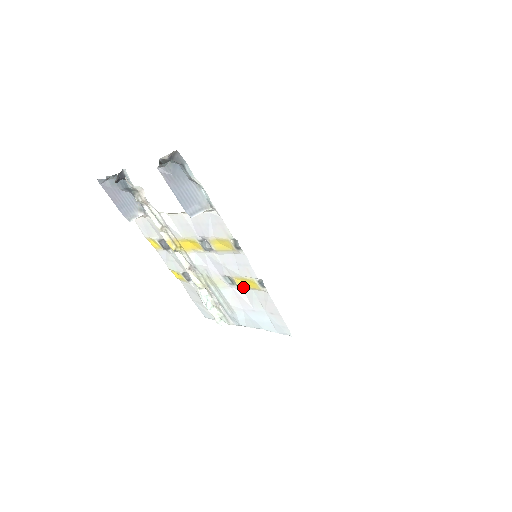
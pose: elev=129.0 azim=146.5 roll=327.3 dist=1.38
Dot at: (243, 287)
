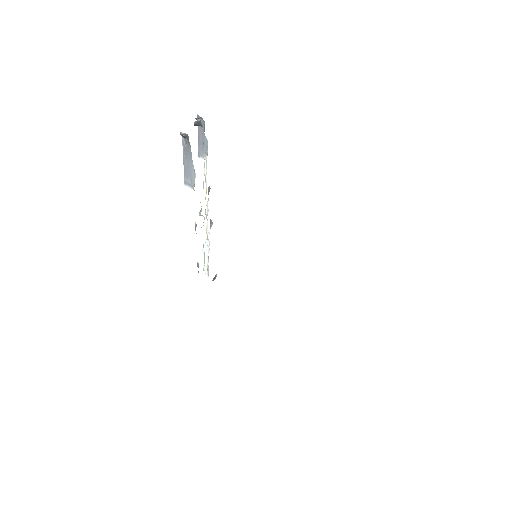
Dot at: occluded
